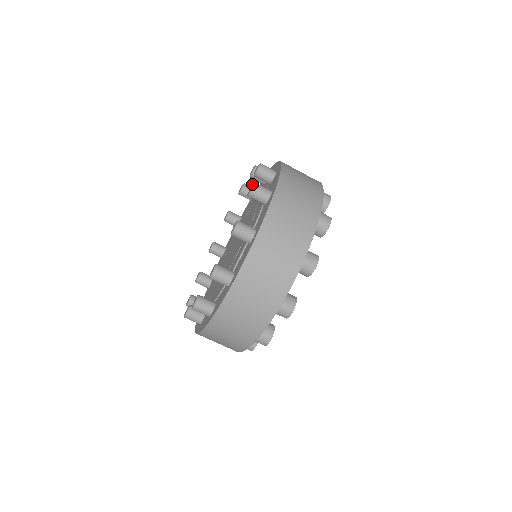
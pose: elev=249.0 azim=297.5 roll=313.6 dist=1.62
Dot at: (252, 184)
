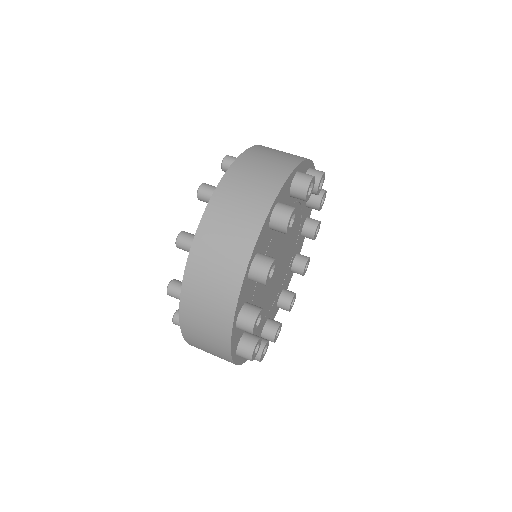
Dot at: occluded
